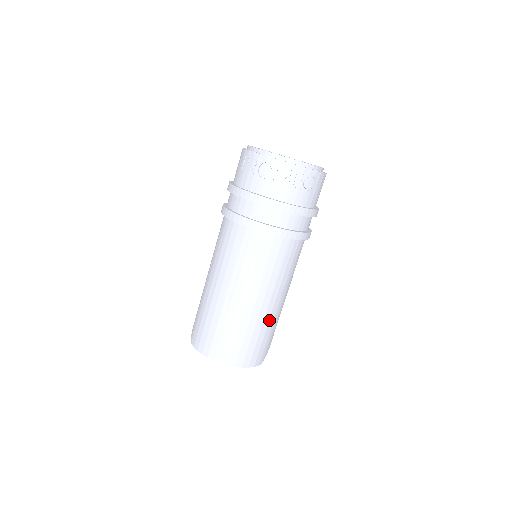
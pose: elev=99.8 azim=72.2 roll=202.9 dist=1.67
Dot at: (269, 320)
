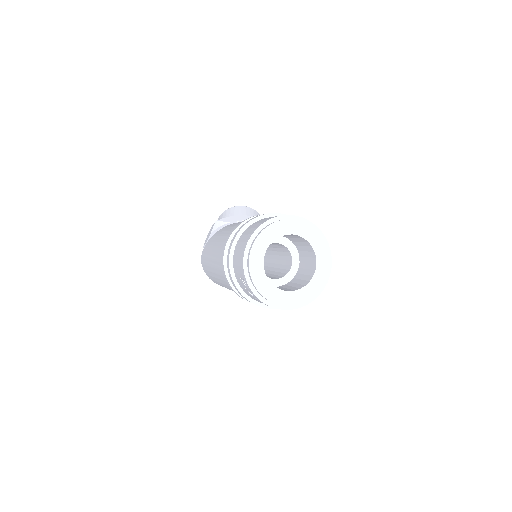
Dot at: occluded
